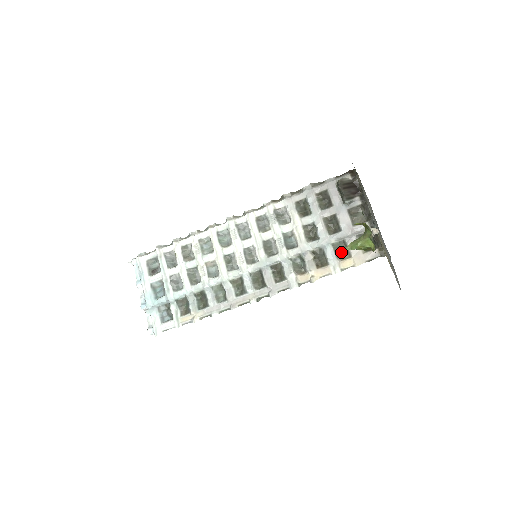
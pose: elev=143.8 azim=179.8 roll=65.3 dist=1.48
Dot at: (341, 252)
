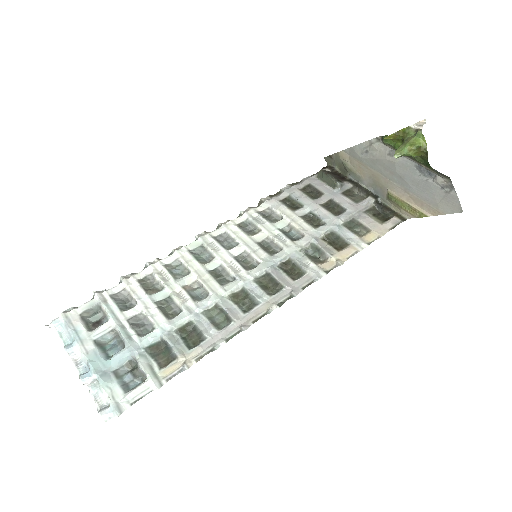
Dot at: (356, 230)
